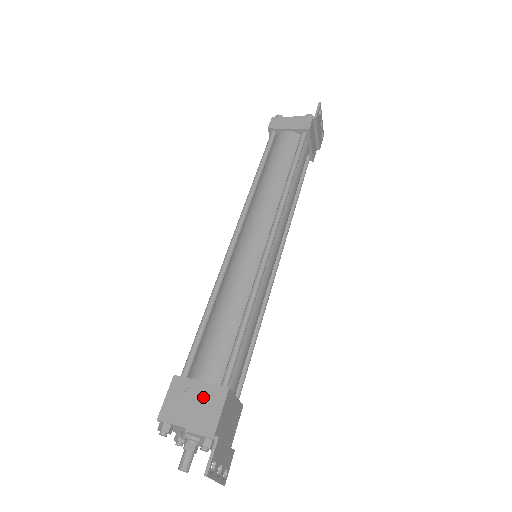
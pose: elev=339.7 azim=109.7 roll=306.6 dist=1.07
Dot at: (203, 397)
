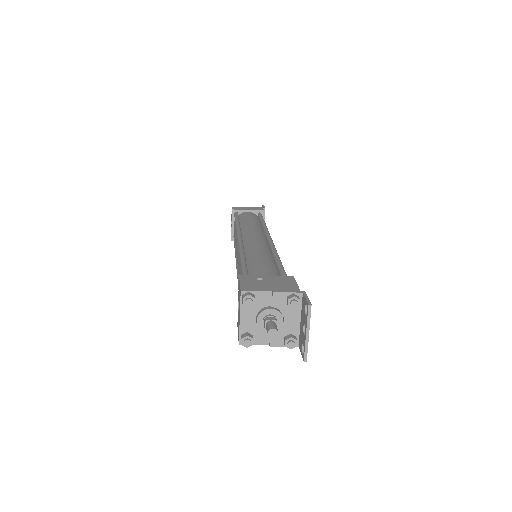
Dot at: (275, 280)
